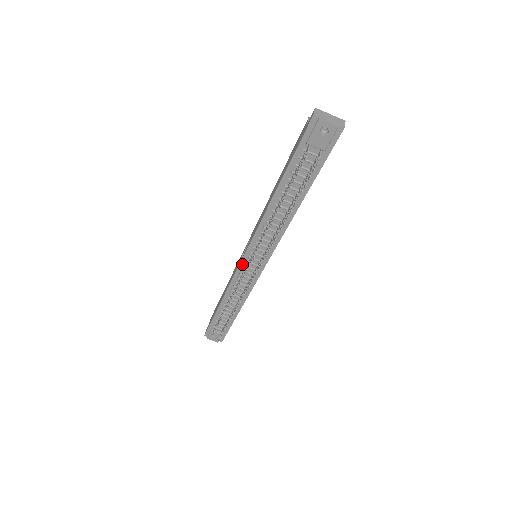
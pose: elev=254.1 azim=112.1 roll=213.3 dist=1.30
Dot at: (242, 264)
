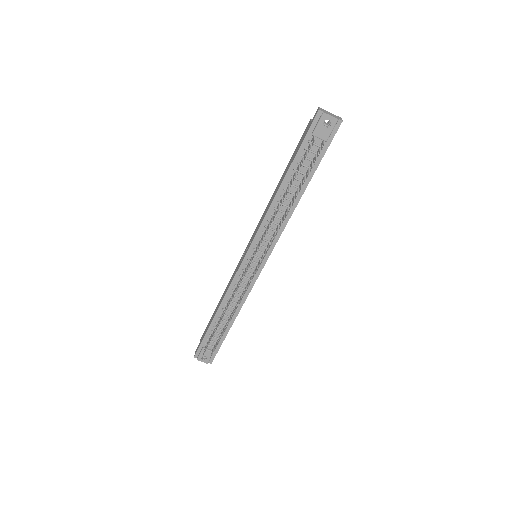
Dot at: (243, 264)
